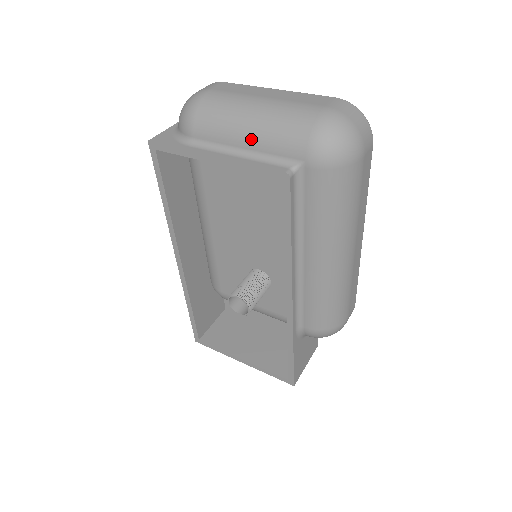
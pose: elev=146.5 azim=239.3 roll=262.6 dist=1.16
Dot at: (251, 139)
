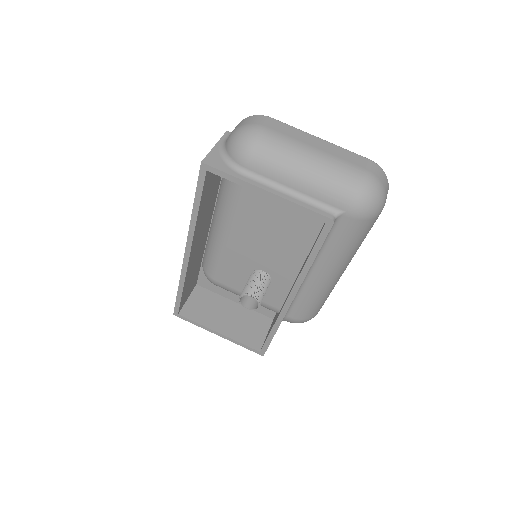
Dot at: (303, 184)
